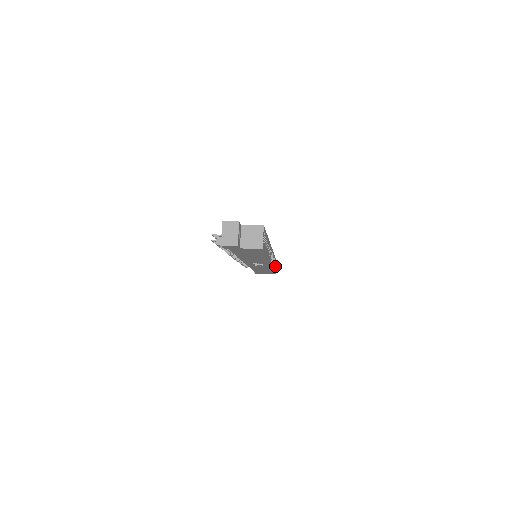
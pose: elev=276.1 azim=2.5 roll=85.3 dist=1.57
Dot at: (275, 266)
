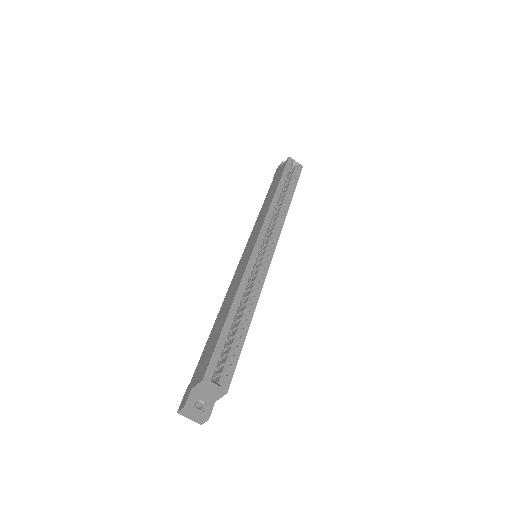
Dot at: (294, 163)
